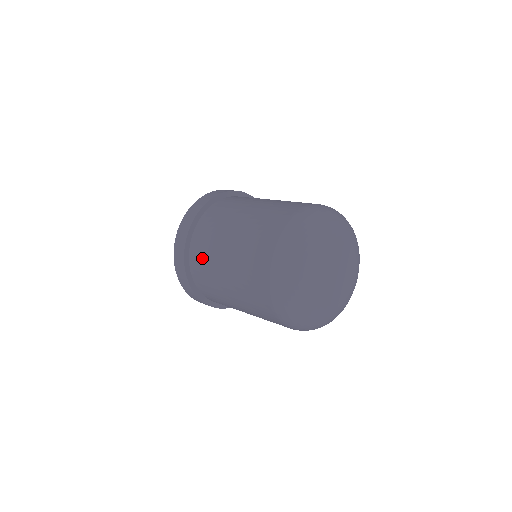
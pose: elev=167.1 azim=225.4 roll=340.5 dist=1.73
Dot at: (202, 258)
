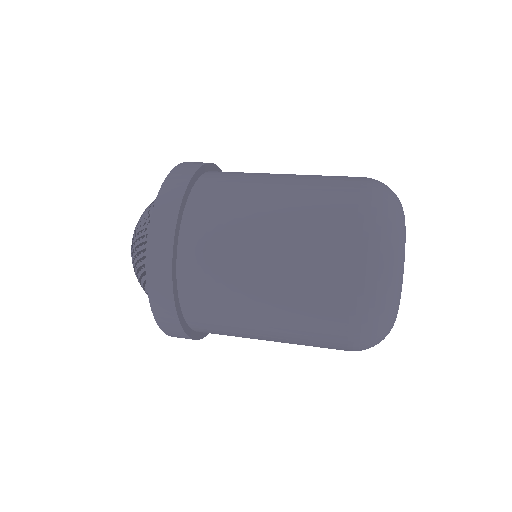
Dot at: (210, 305)
